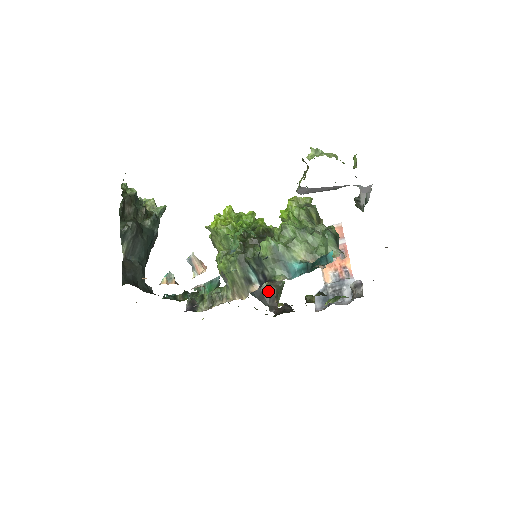
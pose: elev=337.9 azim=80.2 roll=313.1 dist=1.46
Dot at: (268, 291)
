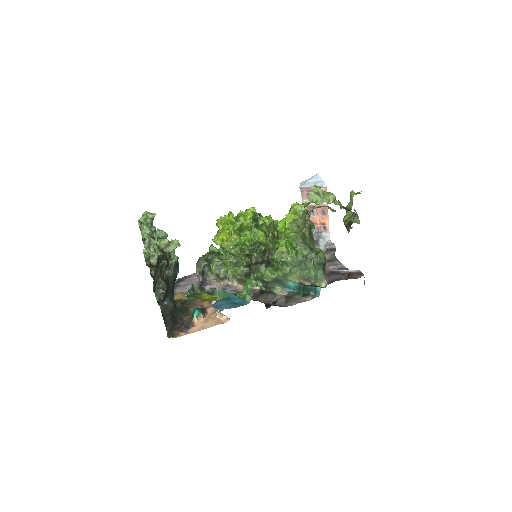
Dot at: occluded
